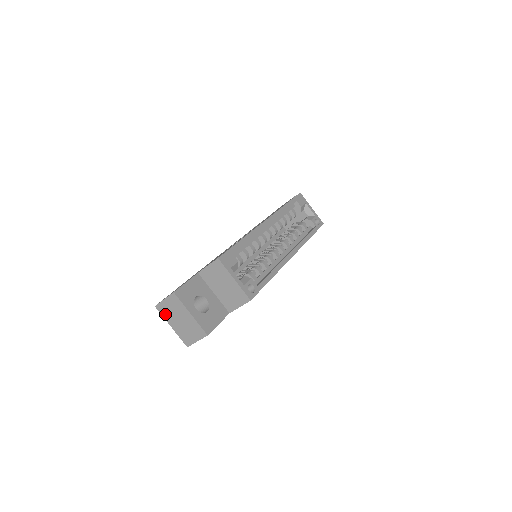
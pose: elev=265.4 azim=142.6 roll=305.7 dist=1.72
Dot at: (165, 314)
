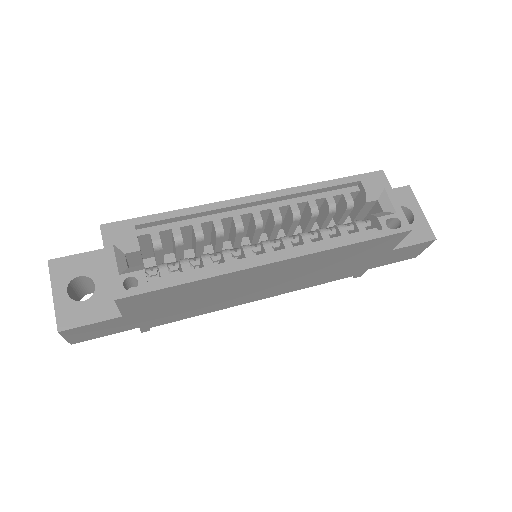
Dot at: occluded
